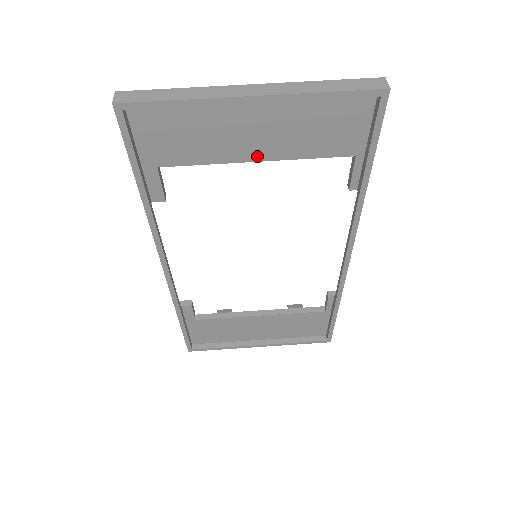
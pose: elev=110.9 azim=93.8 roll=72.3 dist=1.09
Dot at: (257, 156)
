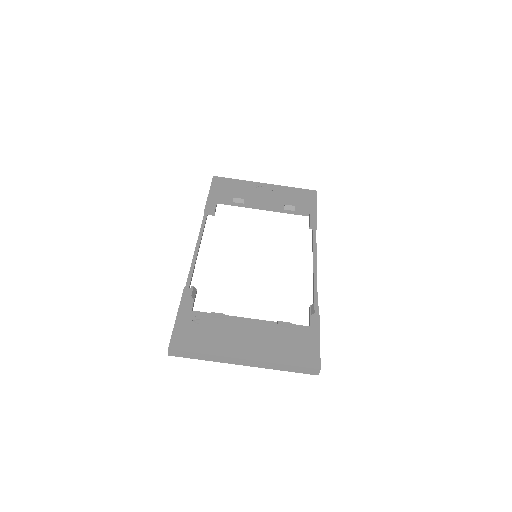
Dot at: occluded
